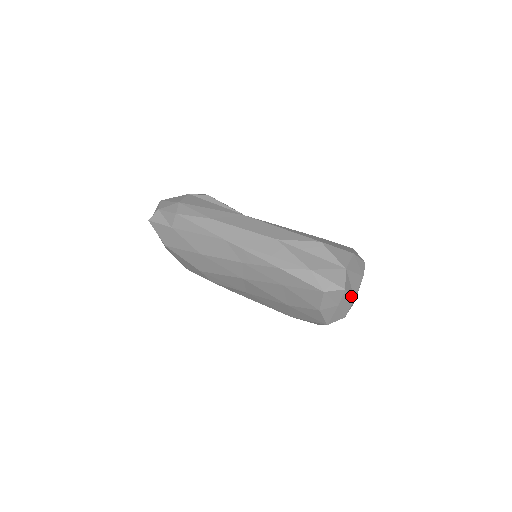
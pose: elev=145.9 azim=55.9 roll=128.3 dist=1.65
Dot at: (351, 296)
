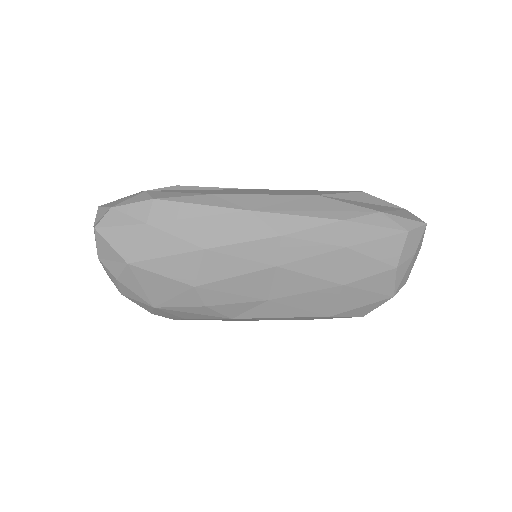
Dot at: (422, 240)
